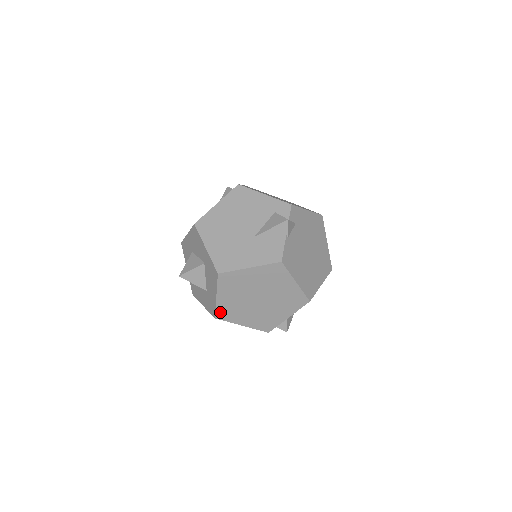
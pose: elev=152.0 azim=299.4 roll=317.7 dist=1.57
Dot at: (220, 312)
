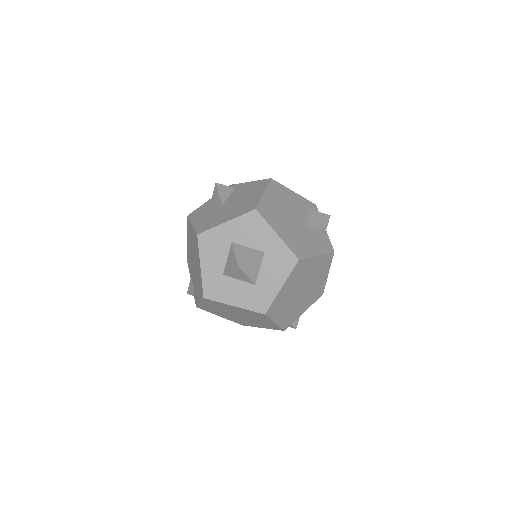
Dot at: (272, 306)
